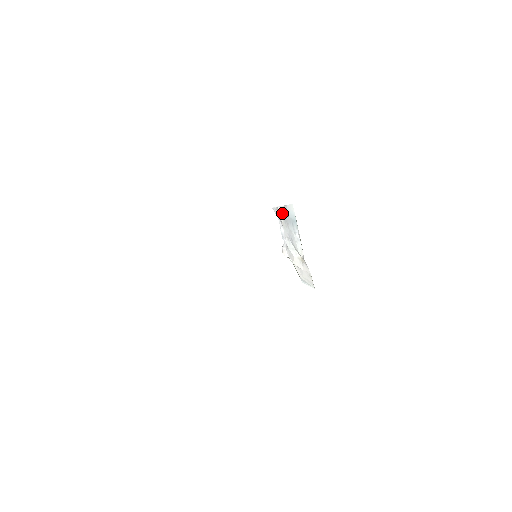
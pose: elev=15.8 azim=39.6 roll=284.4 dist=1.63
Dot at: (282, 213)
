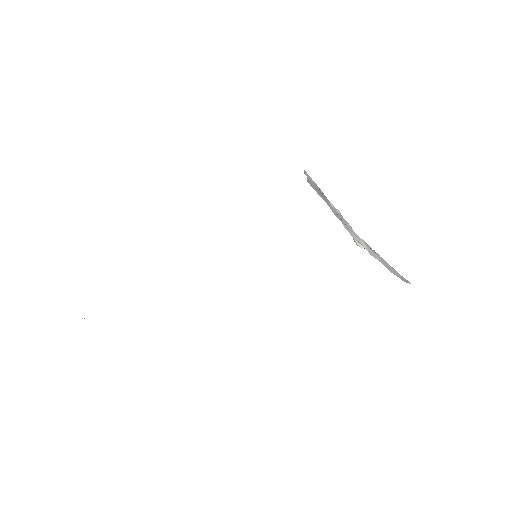
Dot at: (314, 188)
